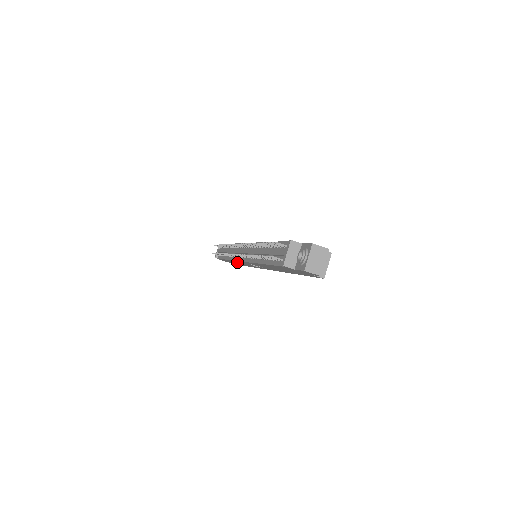
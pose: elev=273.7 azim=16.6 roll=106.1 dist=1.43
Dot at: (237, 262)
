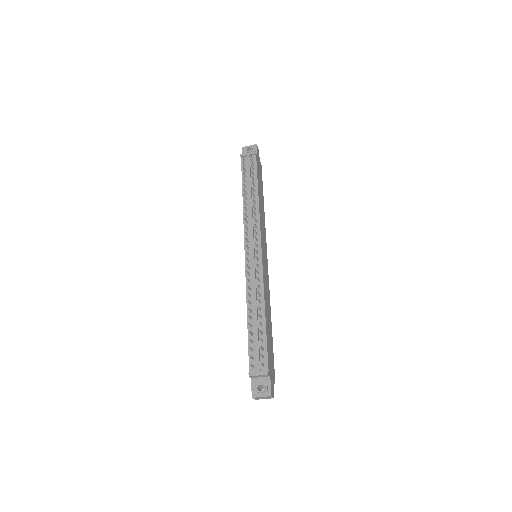
Dot at: occluded
